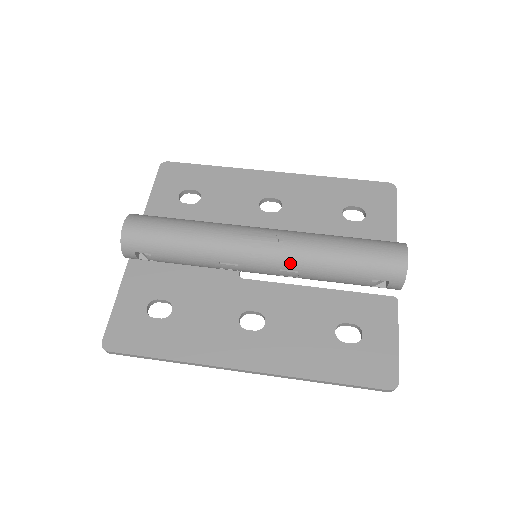
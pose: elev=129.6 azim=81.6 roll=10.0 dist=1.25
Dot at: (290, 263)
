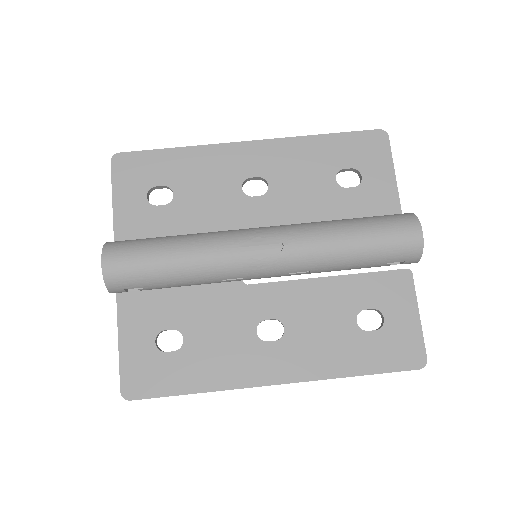
Dot at: (300, 266)
